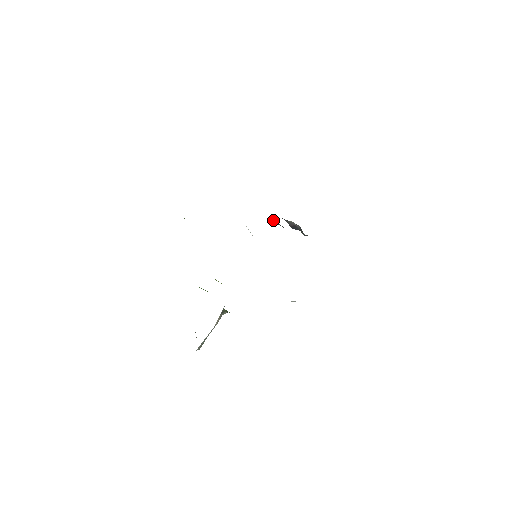
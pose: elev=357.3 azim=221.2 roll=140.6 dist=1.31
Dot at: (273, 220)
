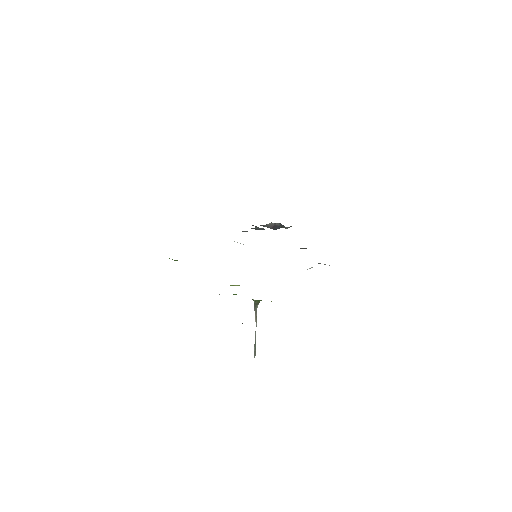
Dot at: (253, 228)
